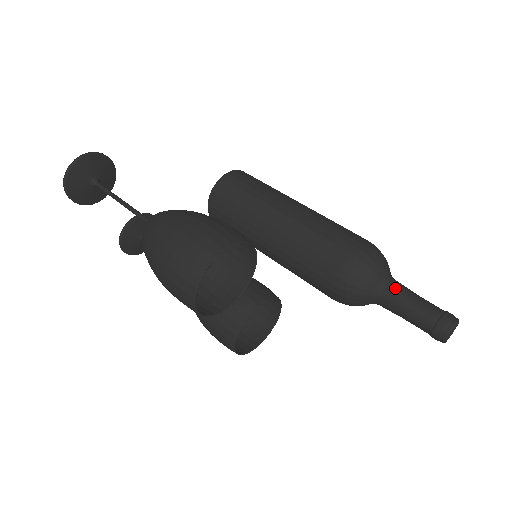
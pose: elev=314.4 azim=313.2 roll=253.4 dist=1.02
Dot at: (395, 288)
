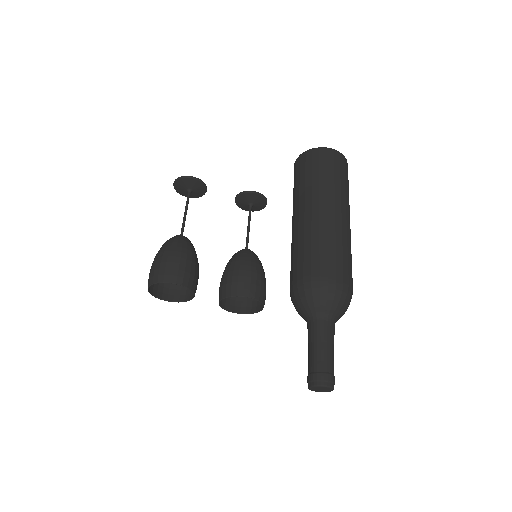
Dot at: (310, 328)
